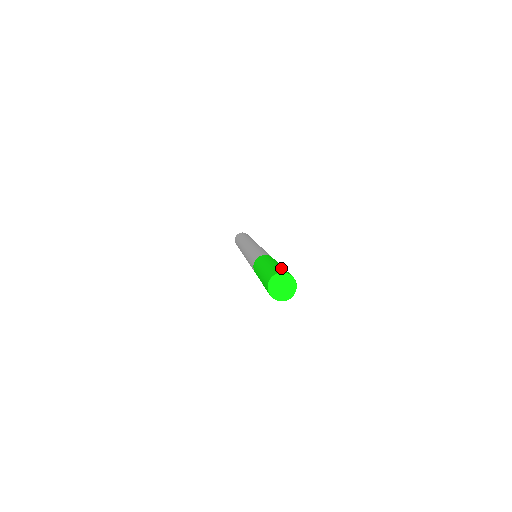
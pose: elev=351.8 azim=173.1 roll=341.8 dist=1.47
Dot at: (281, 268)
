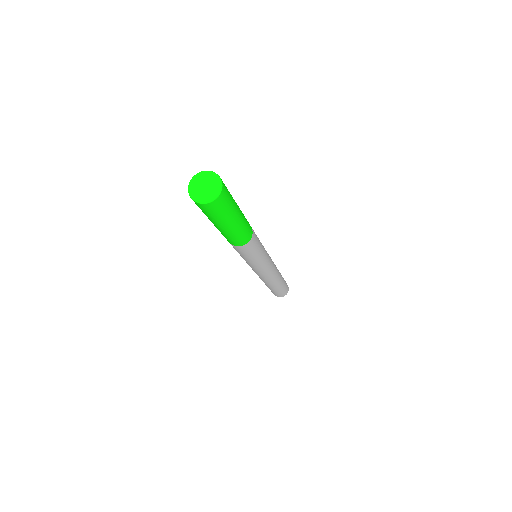
Dot at: occluded
